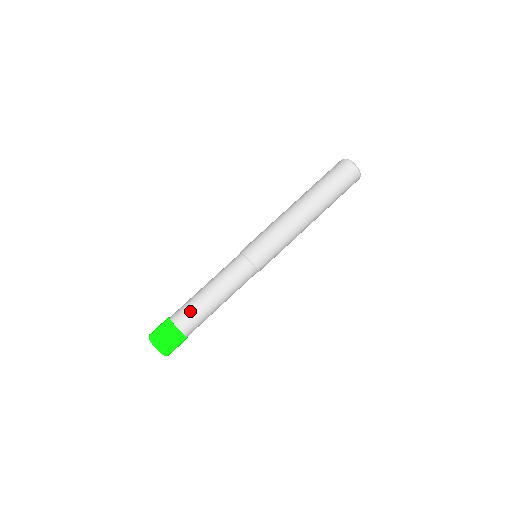
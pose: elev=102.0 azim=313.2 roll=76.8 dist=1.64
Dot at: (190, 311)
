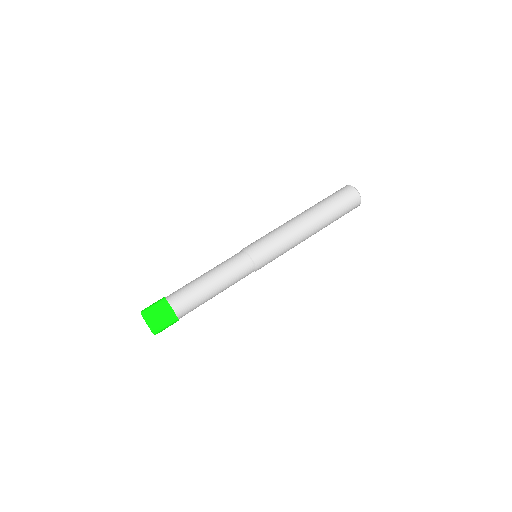
Dot at: (184, 290)
